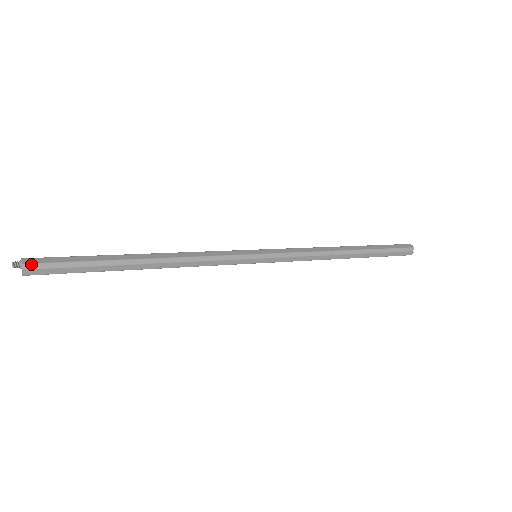
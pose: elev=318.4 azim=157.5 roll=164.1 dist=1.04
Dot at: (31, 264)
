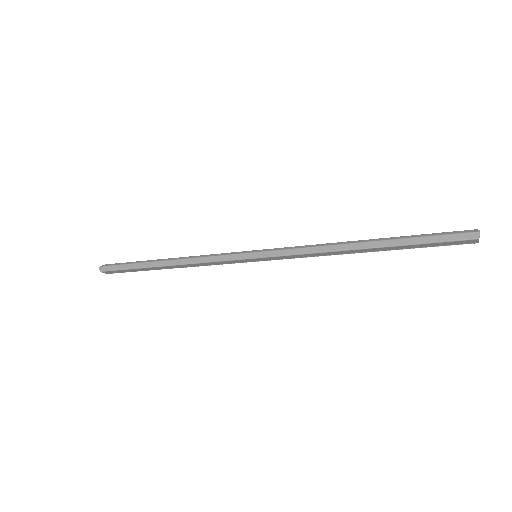
Dot at: (107, 264)
